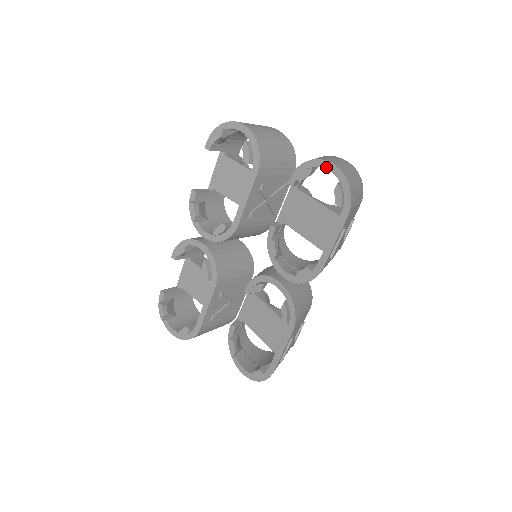
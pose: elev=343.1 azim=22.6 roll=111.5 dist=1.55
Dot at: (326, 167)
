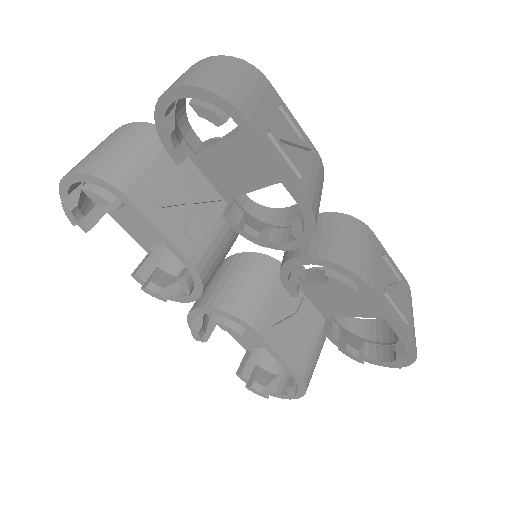
Dot at: (168, 103)
